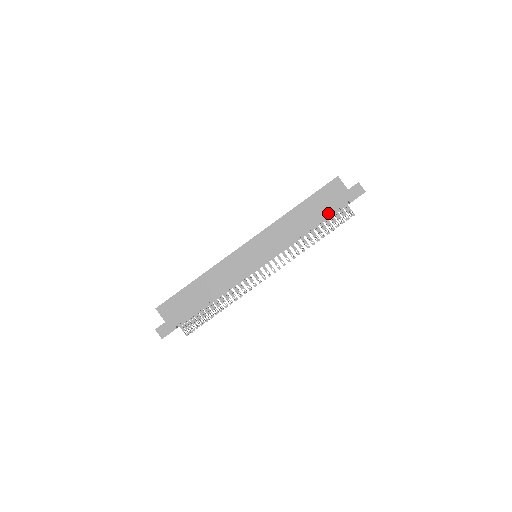
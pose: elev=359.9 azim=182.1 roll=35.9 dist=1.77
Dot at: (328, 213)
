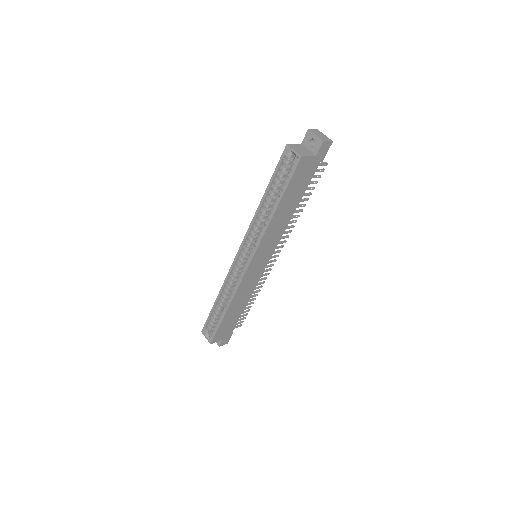
Dot at: (306, 187)
